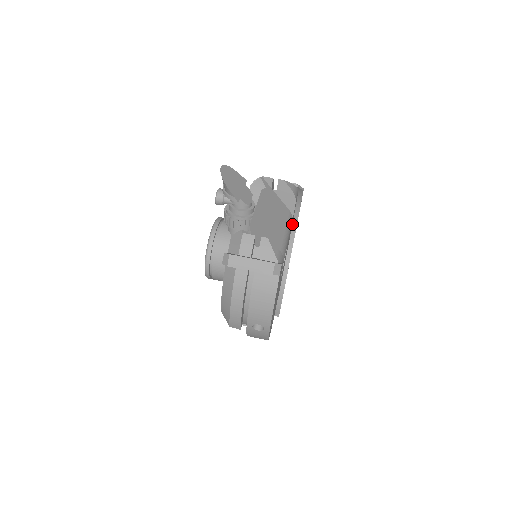
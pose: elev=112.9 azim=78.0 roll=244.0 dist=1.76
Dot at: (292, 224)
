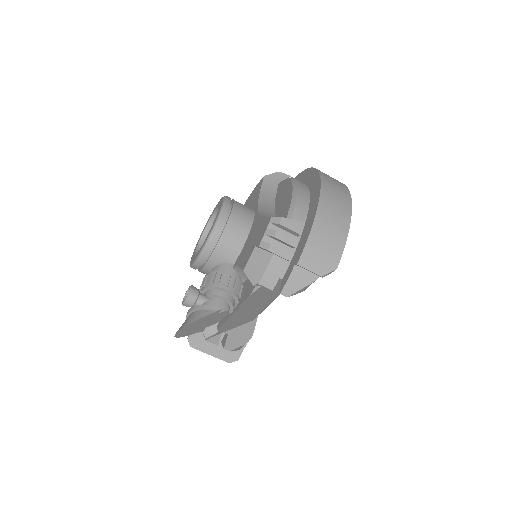
Dot at: occluded
